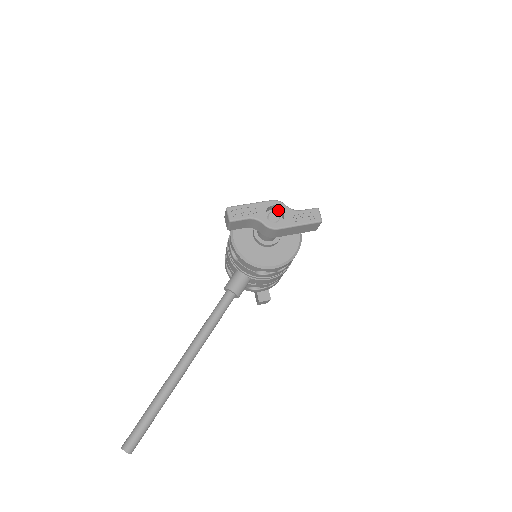
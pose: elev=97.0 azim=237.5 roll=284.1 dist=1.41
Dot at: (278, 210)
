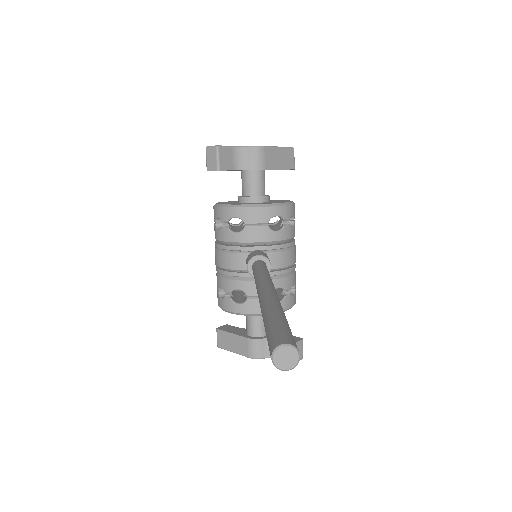
Dot at: occluded
